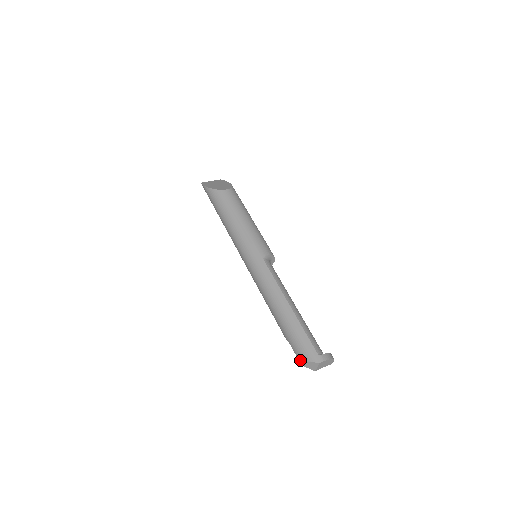
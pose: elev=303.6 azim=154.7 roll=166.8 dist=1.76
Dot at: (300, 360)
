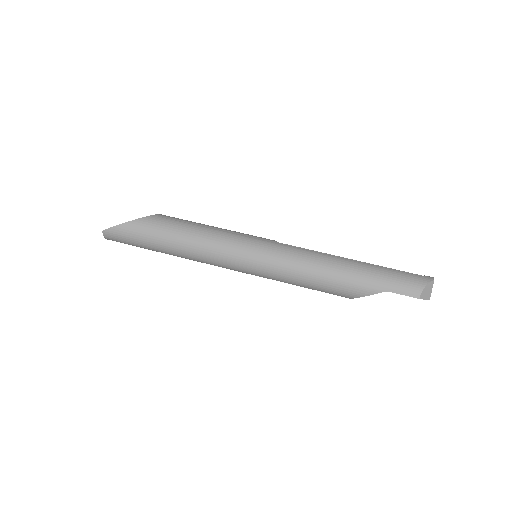
Dot at: (415, 294)
